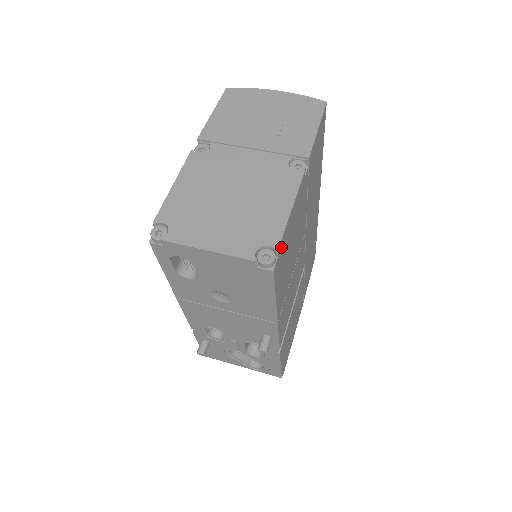
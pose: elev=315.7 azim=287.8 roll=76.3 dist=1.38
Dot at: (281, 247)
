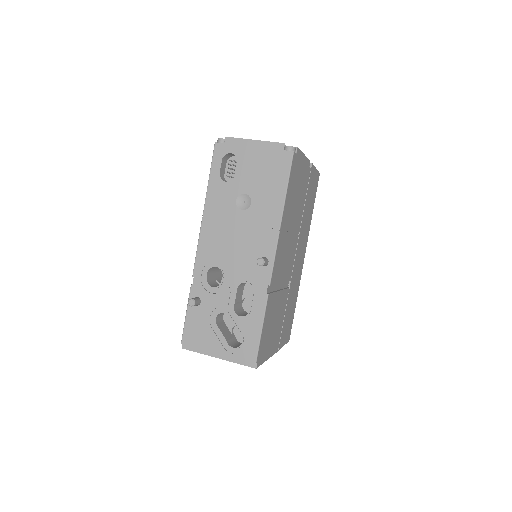
Dot at: (298, 156)
